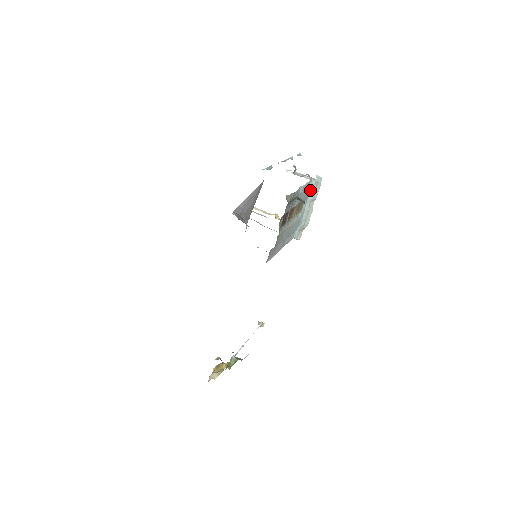
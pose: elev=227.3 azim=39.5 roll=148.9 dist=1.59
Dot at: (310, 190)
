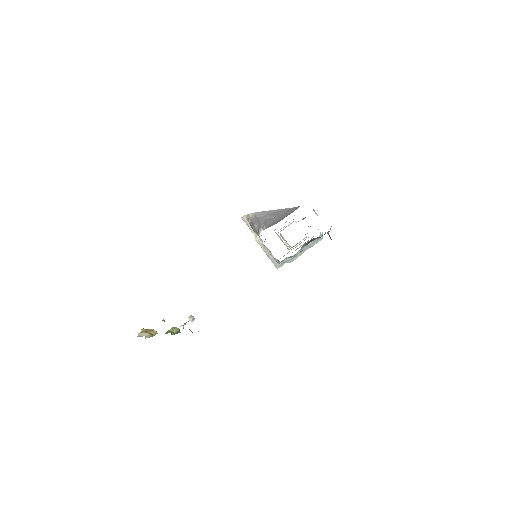
Dot at: occluded
